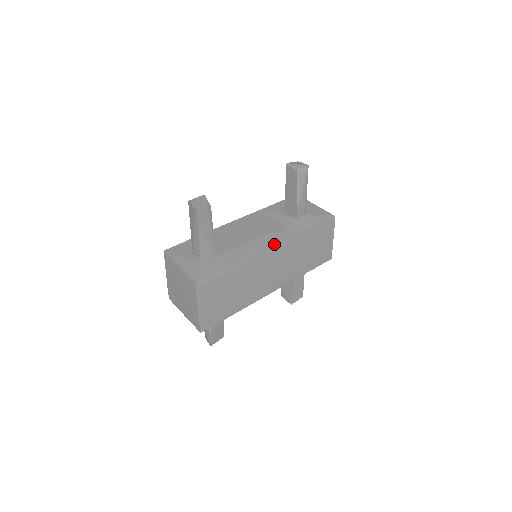
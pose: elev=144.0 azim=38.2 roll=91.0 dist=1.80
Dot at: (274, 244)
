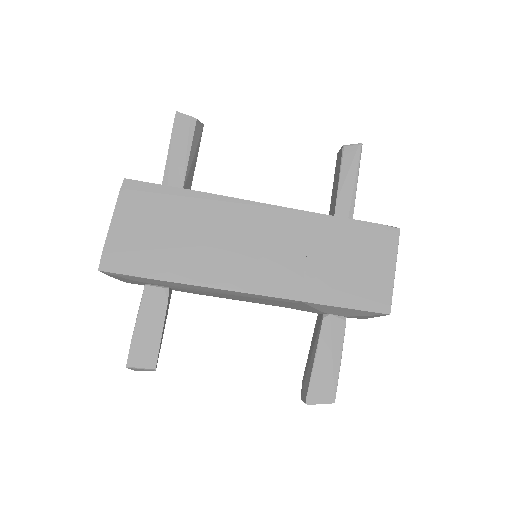
Dot at: (268, 204)
